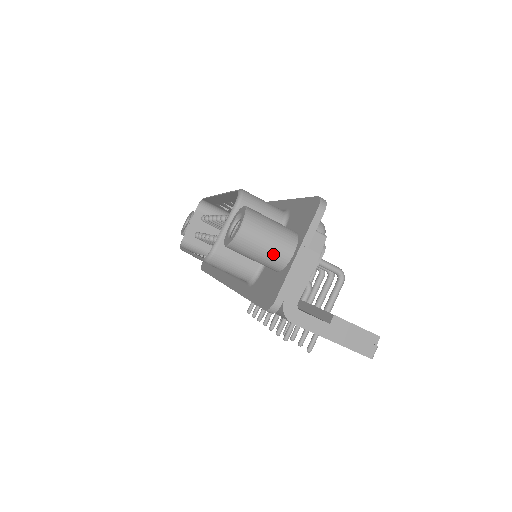
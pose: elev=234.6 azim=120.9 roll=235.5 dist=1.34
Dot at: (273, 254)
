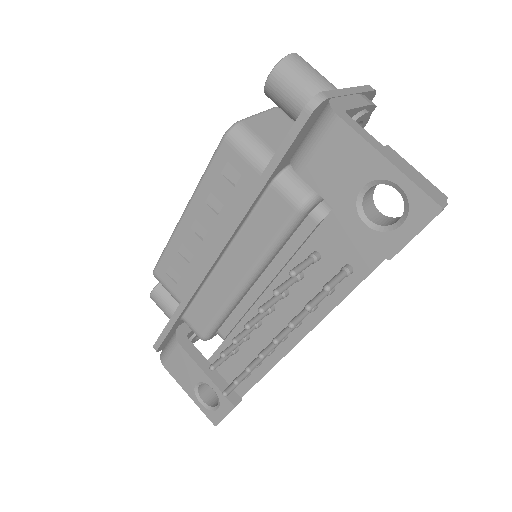
Dot at: (321, 84)
